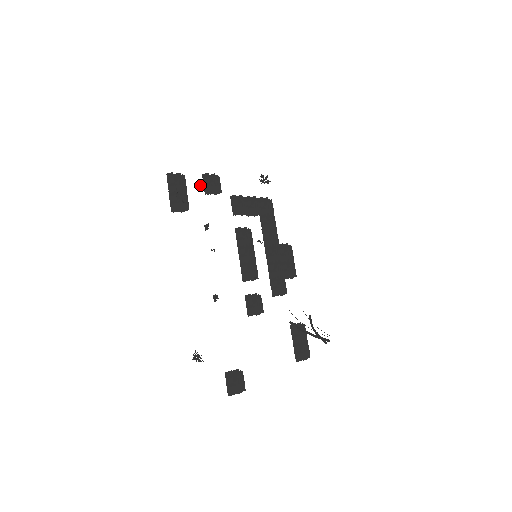
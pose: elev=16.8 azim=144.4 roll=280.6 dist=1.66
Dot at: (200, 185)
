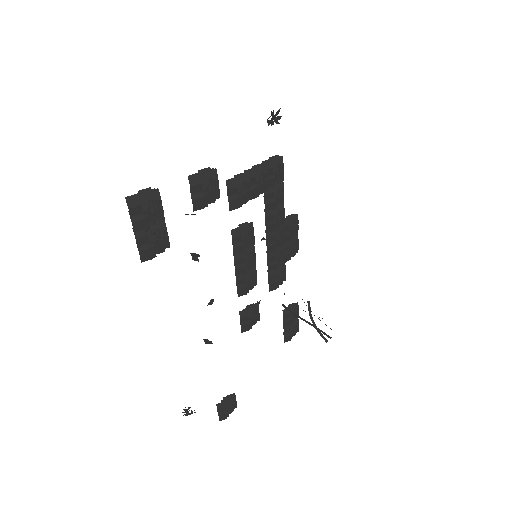
Dot at: (191, 214)
